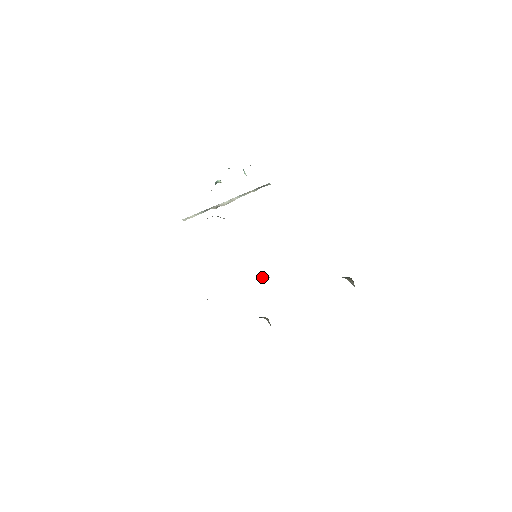
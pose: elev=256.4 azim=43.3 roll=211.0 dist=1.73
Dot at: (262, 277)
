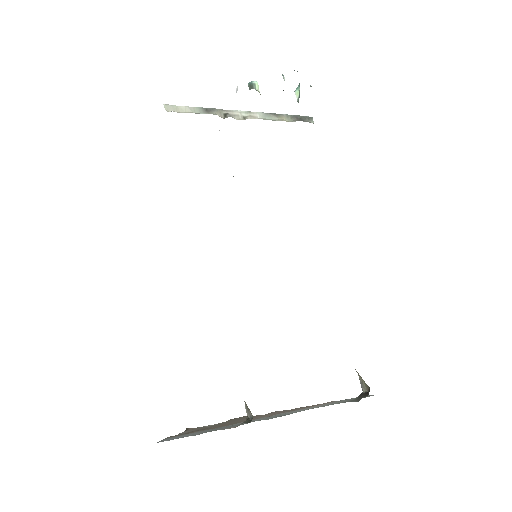
Dot at: occluded
